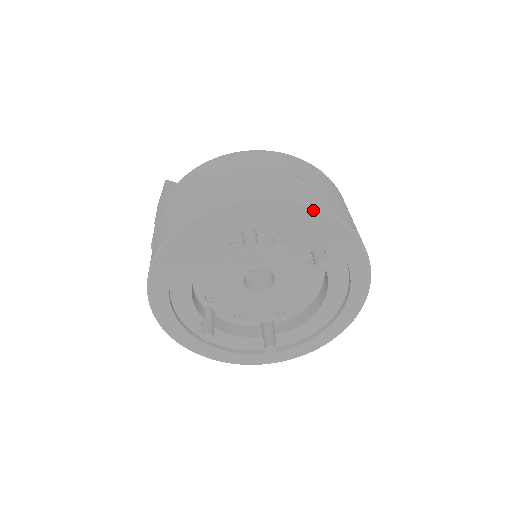
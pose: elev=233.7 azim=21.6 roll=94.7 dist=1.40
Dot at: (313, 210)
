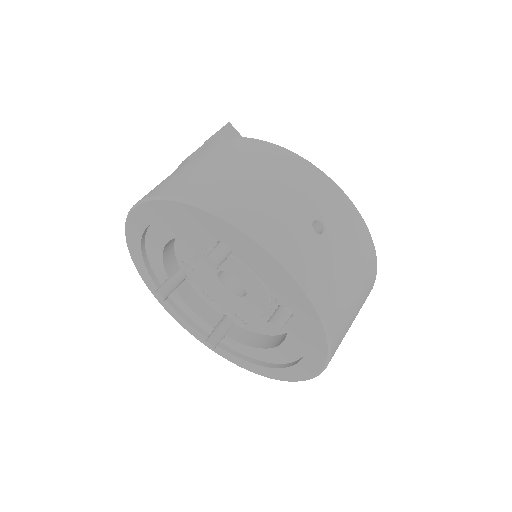
Dot at: (289, 276)
